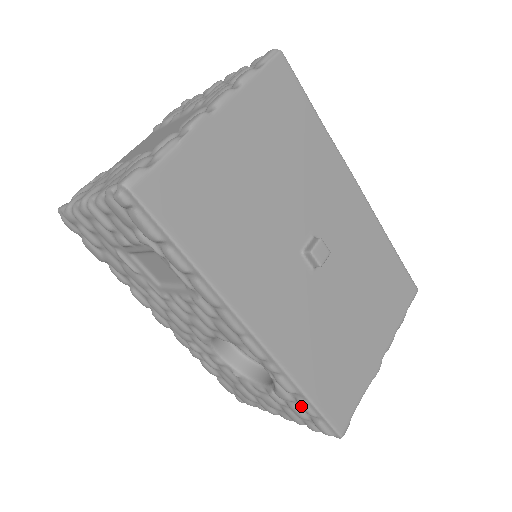
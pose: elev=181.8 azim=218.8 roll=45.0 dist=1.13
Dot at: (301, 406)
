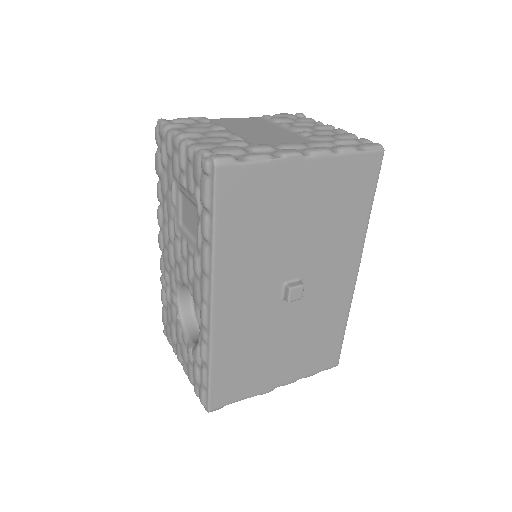
Dot at: (201, 373)
